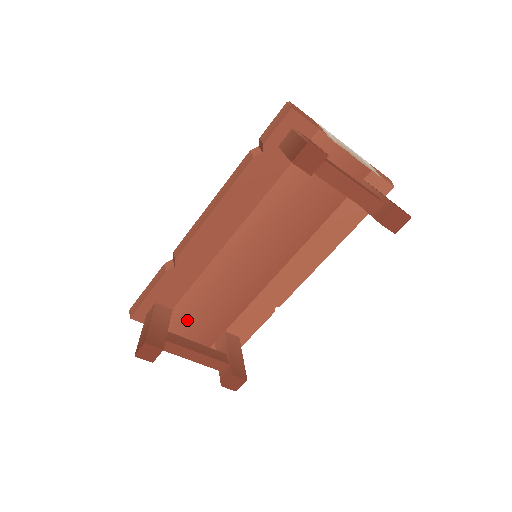
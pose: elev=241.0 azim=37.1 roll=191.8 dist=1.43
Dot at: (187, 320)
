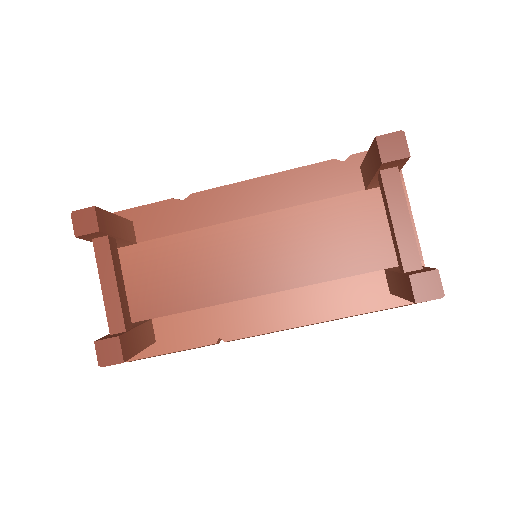
Dot at: (135, 269)
